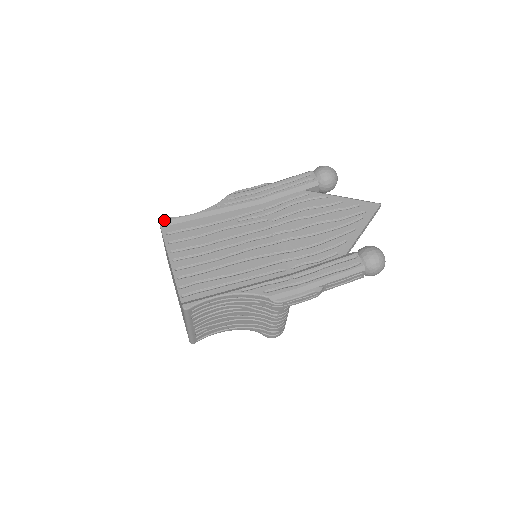
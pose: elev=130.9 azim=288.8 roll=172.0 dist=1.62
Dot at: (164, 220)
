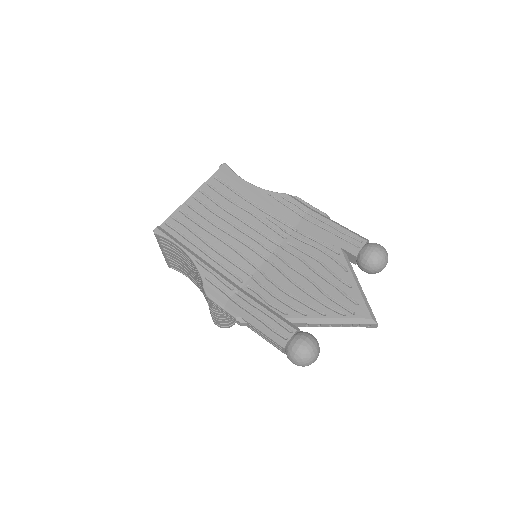
Dot at: (225, 167)
